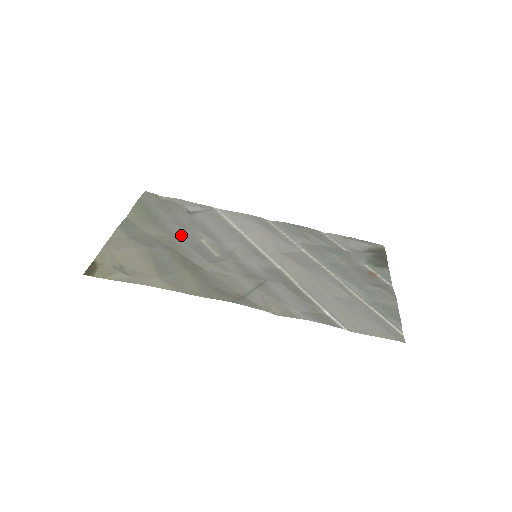
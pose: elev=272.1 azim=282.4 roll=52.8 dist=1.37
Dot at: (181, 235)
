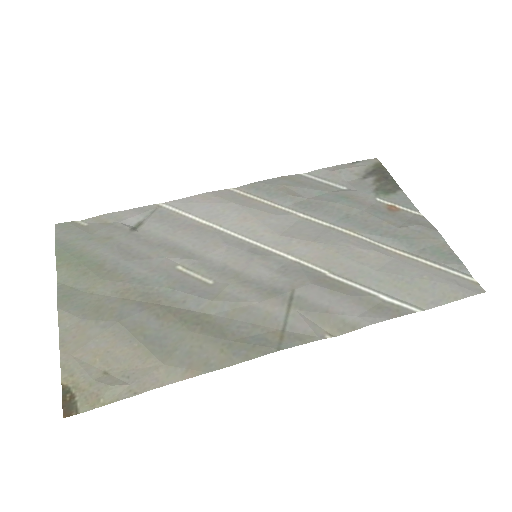
Dot at: (148, 274)
